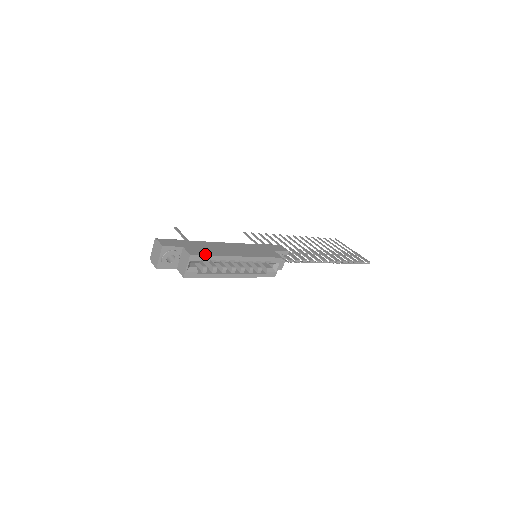
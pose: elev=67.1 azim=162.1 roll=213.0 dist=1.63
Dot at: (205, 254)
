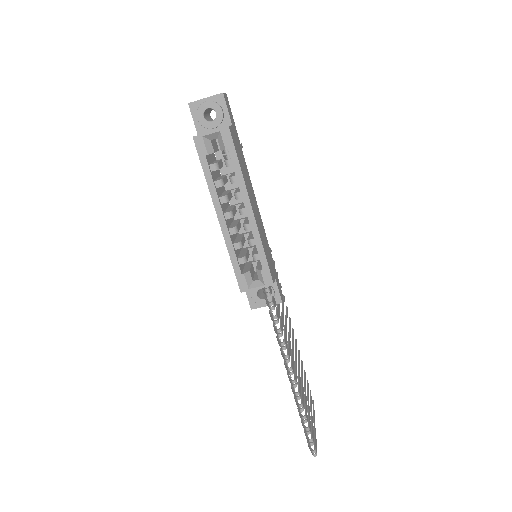
Dot at: (237, 152)
